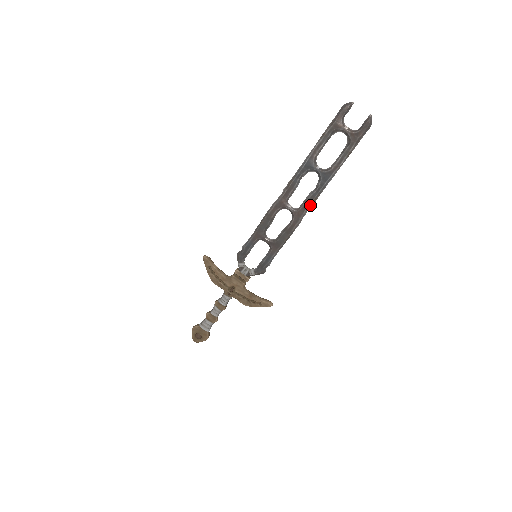
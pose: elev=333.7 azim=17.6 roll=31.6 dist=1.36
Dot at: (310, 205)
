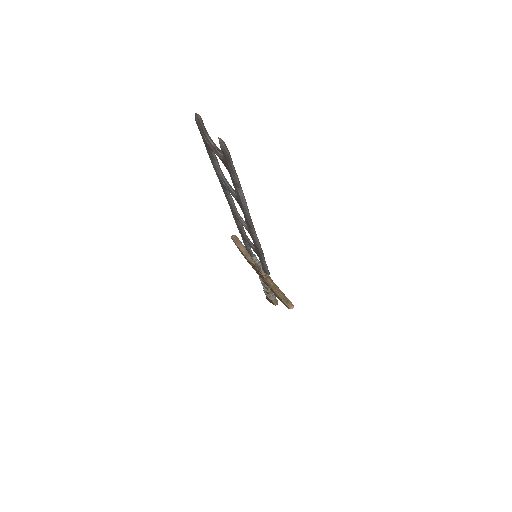
Dot at: (252, 229)
